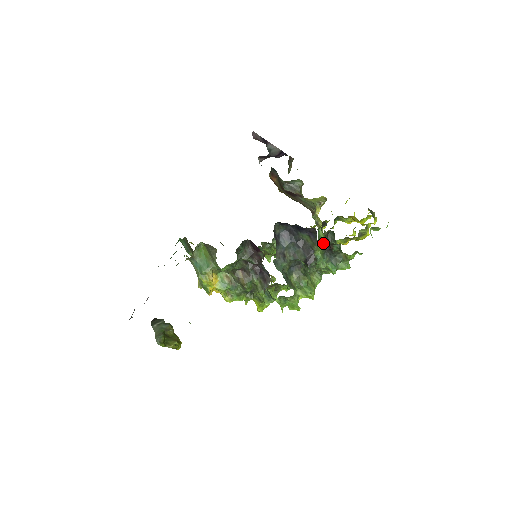
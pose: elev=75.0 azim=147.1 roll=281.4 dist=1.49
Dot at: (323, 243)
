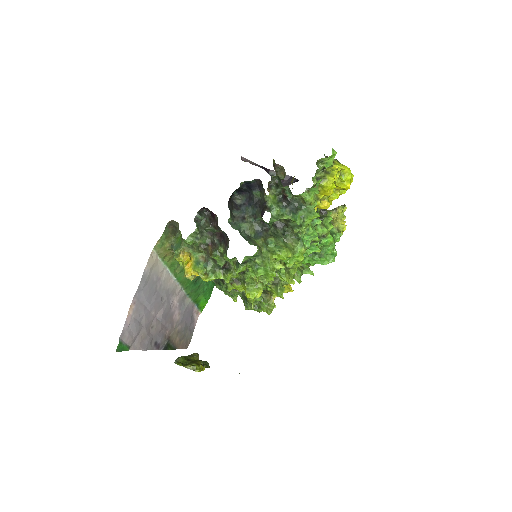
Dot at: (272, 191)
